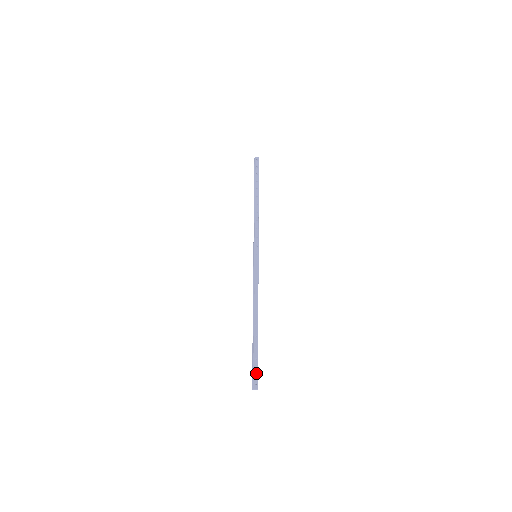
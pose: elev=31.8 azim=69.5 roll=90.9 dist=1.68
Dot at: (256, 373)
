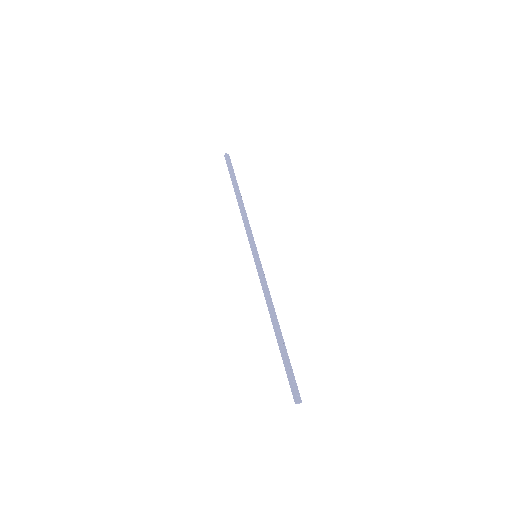
Dot at: (295, 384)
